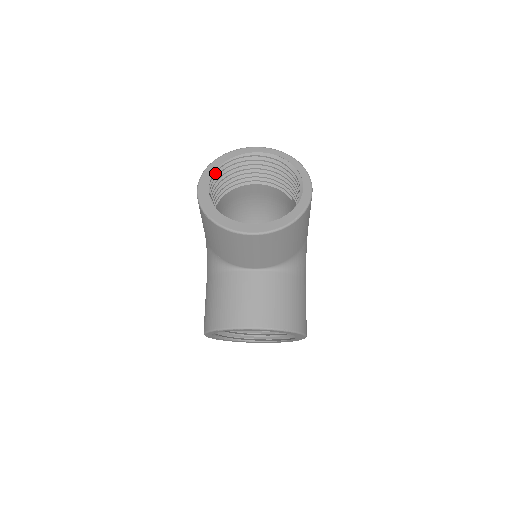
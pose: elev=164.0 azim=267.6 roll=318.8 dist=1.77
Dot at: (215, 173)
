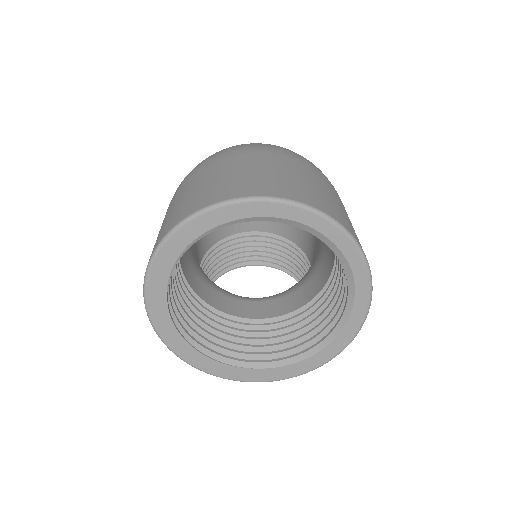
Dot at: occluded
